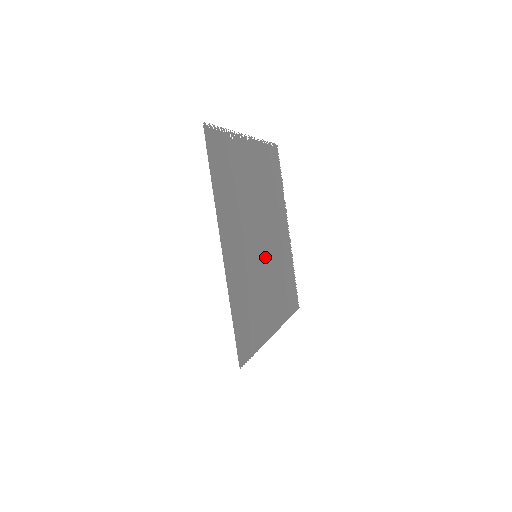
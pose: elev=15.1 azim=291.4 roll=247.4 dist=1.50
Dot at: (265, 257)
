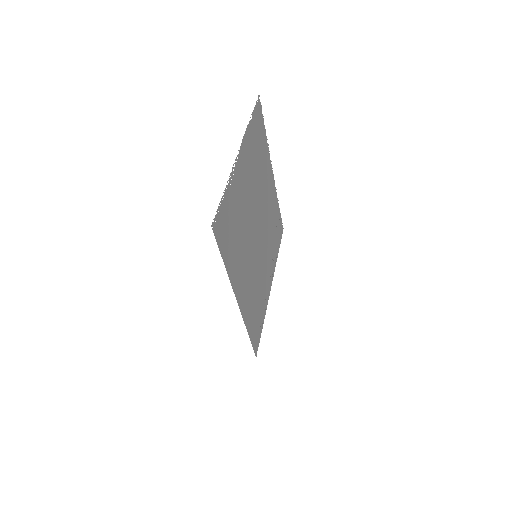
Dot at: (261, 241)
